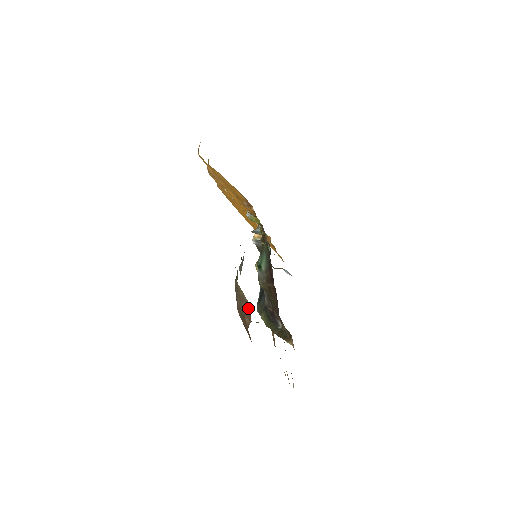
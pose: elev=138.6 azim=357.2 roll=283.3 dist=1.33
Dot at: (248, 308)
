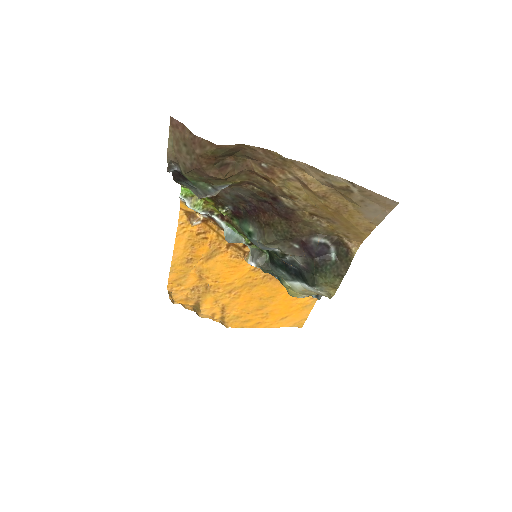
Dot at: (174, 125)
